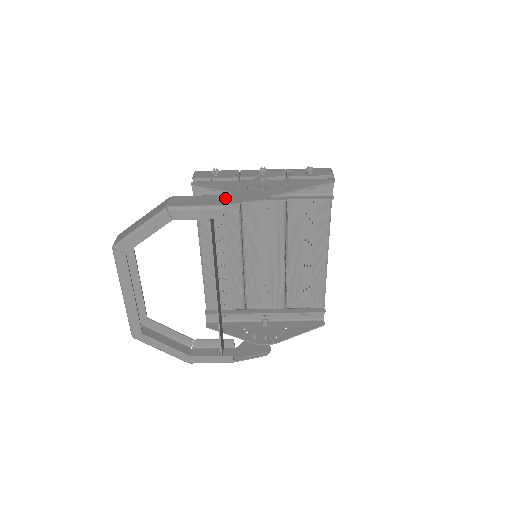
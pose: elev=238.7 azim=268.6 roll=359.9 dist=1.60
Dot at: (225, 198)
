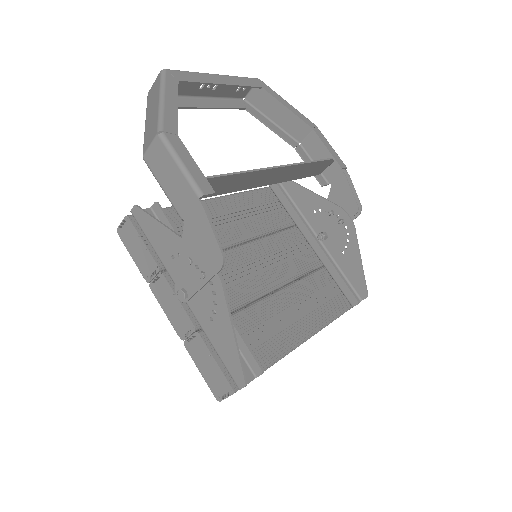
Dot at: (337, 179)
